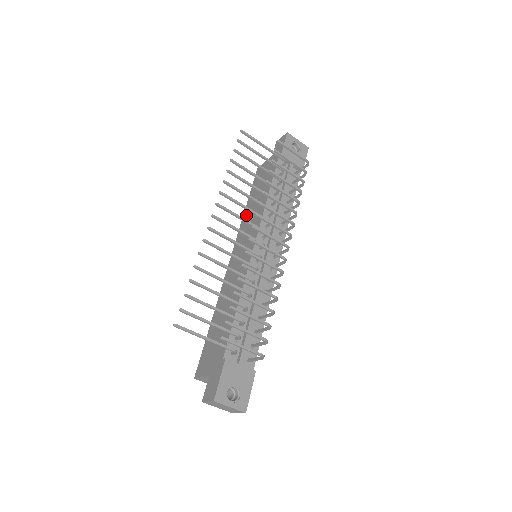
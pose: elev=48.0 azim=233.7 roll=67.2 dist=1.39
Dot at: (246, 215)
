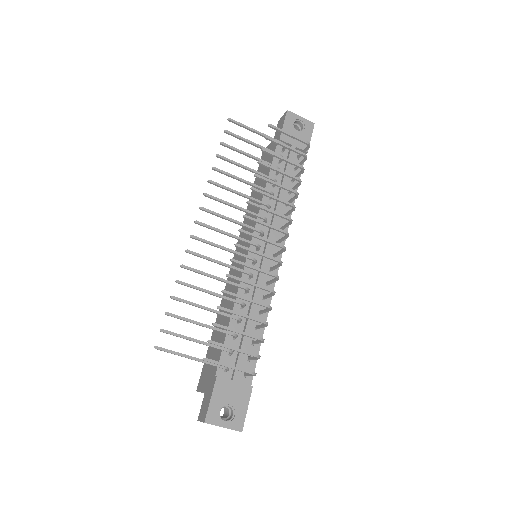
Dot at: (248, 209)
